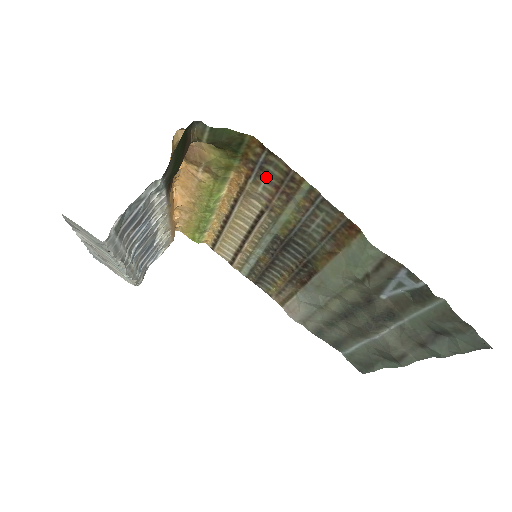
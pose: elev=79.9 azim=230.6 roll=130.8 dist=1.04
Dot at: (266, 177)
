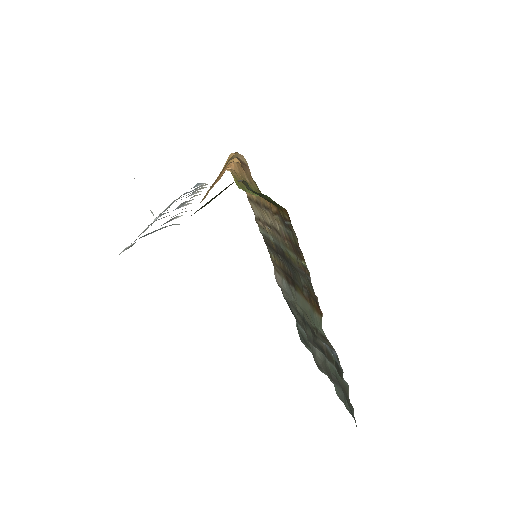
Dot at: (287, 229)
